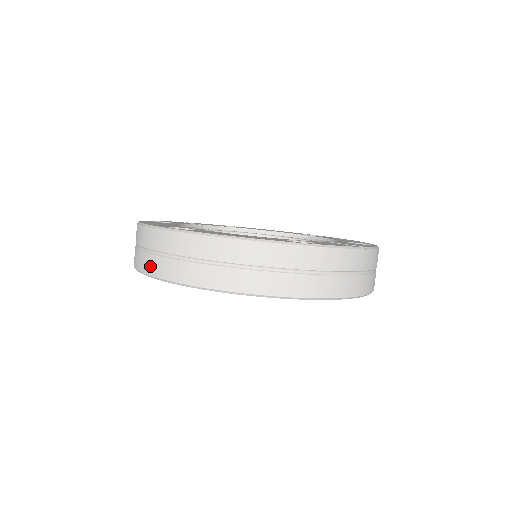
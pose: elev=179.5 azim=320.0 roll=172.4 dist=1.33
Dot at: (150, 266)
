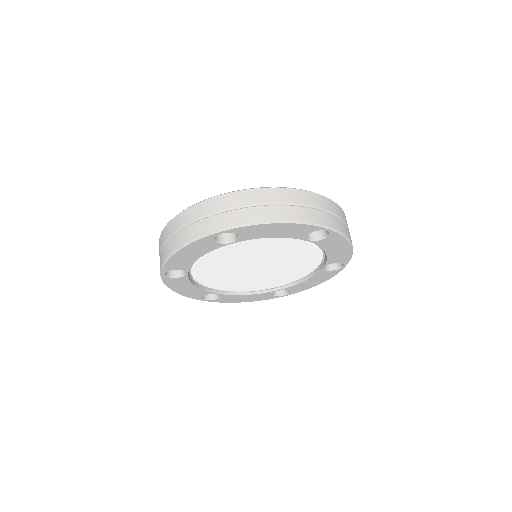
Dot at: occluded
